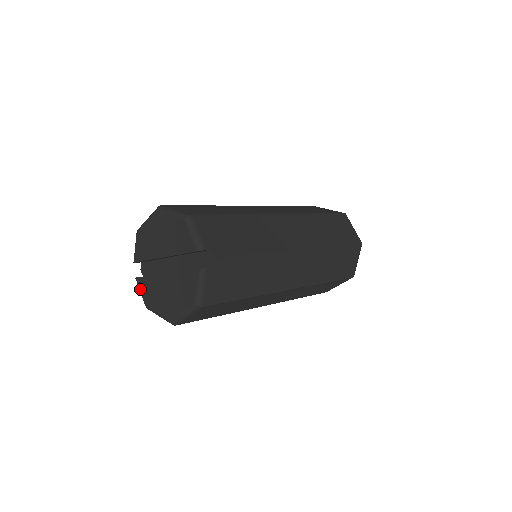
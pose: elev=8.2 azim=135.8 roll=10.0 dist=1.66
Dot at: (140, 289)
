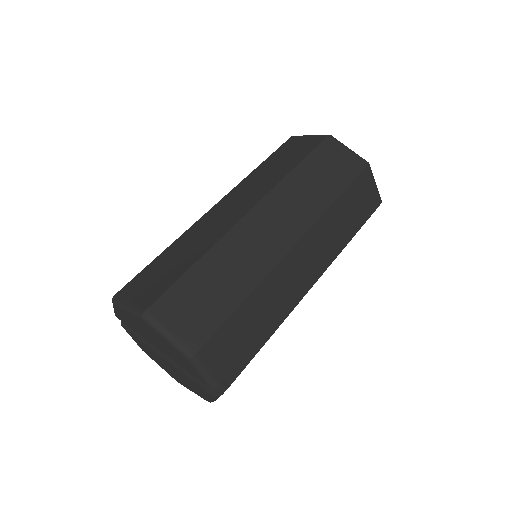
Dot at: occluded
